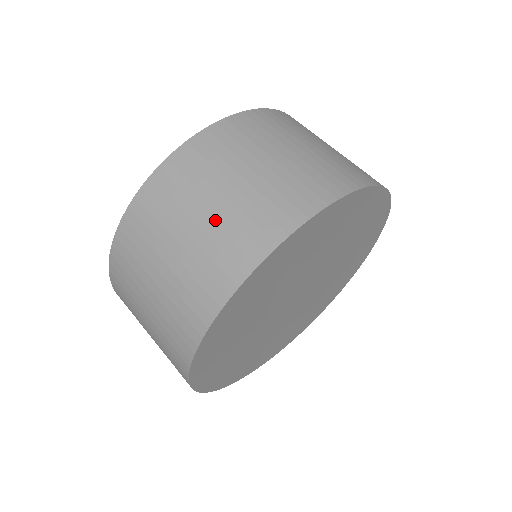
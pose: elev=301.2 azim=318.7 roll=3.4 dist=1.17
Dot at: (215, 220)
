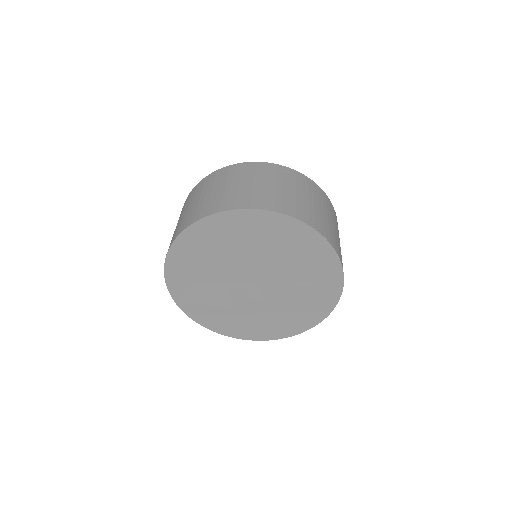
Dot at: (205, 198)
